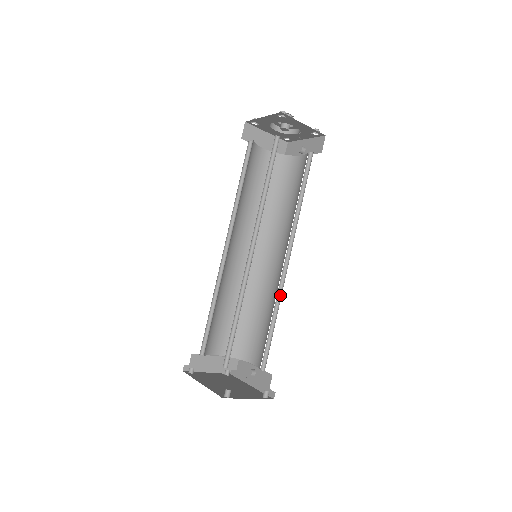
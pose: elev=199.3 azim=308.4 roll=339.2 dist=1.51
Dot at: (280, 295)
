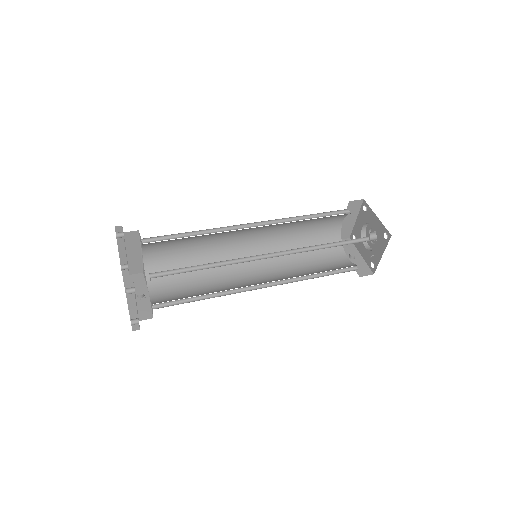
Dot at: (230, 293)
